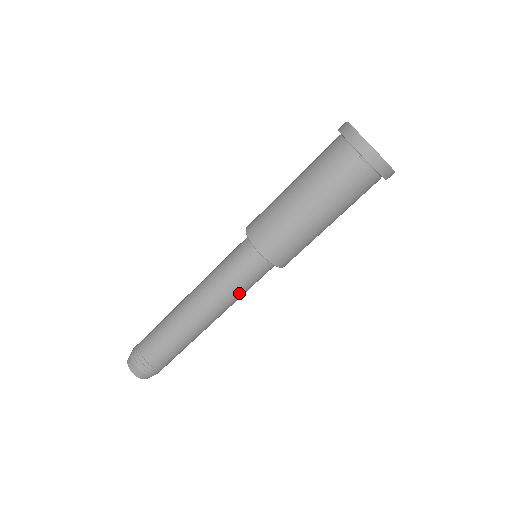
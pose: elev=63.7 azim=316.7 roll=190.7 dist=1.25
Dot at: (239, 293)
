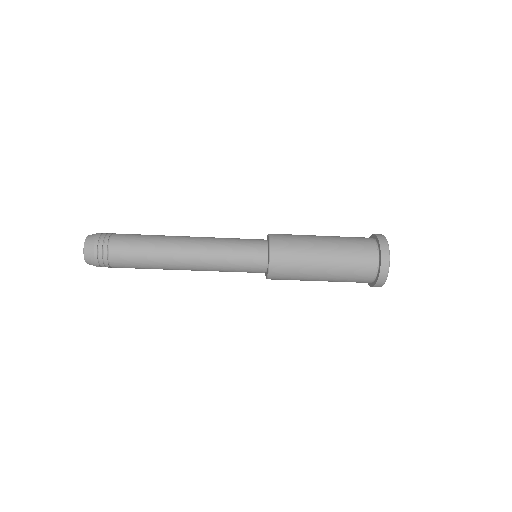
Dot at: (225, 264)
